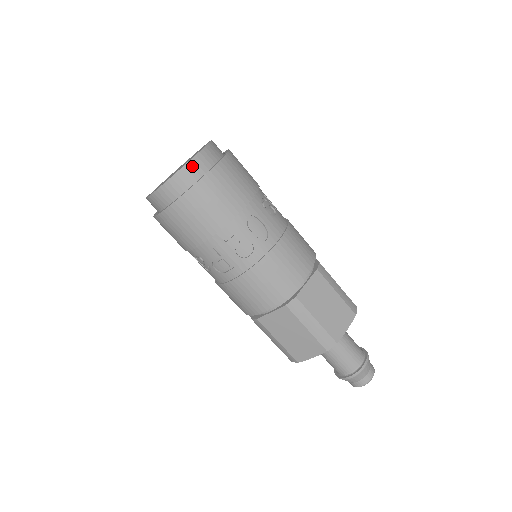
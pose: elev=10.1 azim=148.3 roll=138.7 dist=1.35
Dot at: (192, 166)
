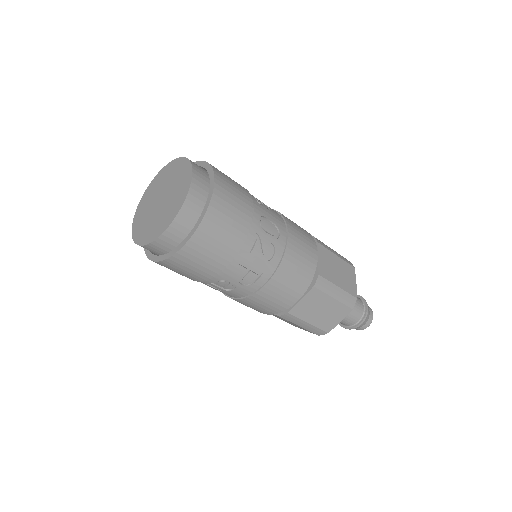
Dot at: (194, 190)
